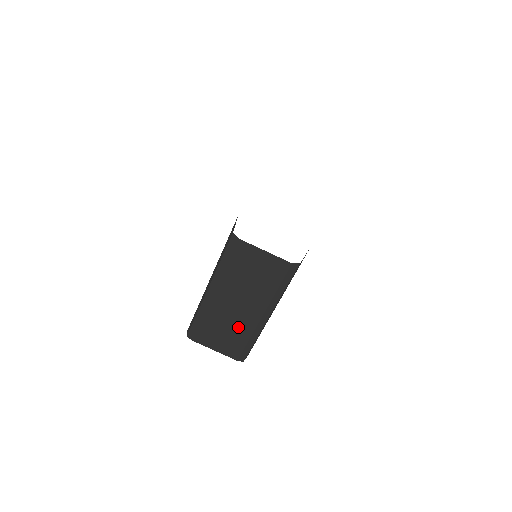
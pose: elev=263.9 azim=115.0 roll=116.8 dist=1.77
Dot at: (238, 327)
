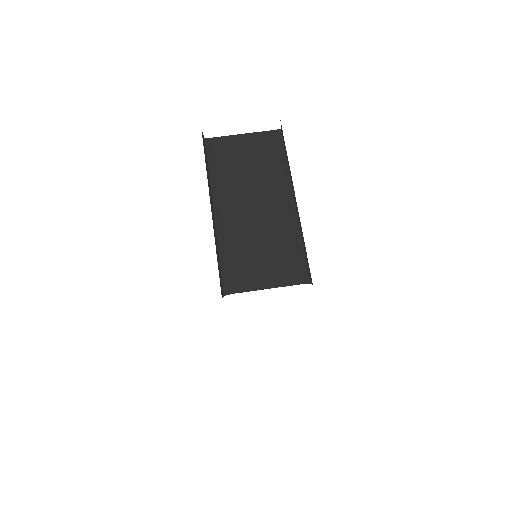
Dot at: (273, 234)
